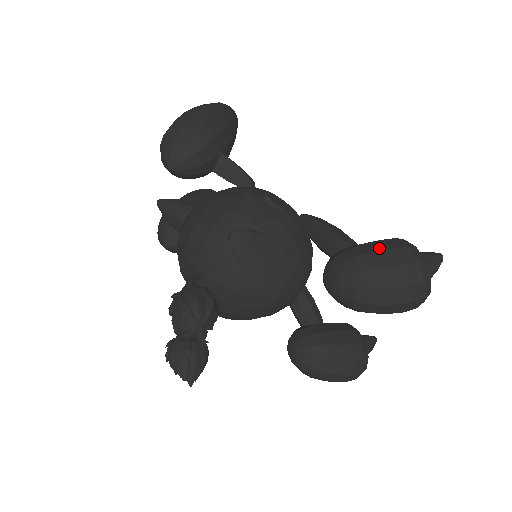
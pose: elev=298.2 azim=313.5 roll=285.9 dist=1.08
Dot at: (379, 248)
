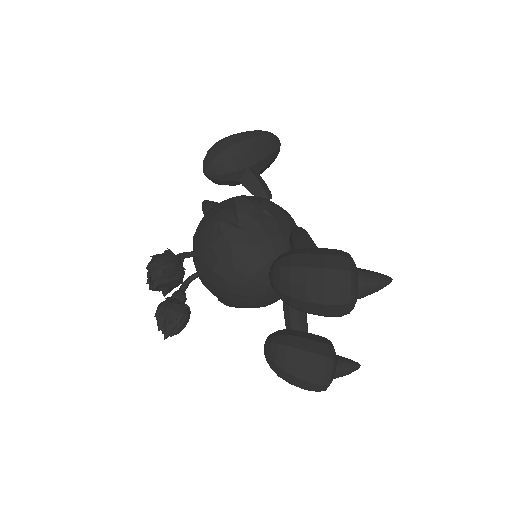
Dot at: (314, 252)
